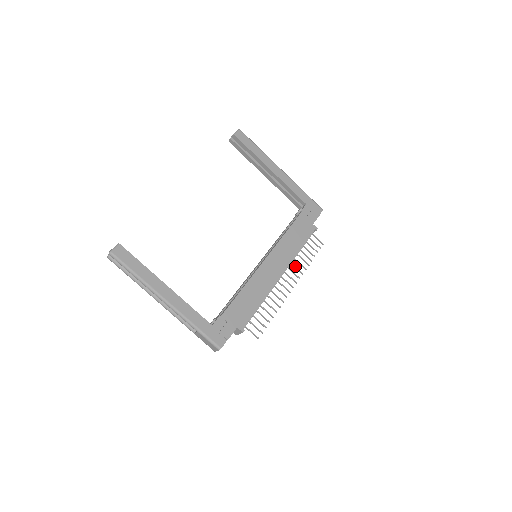
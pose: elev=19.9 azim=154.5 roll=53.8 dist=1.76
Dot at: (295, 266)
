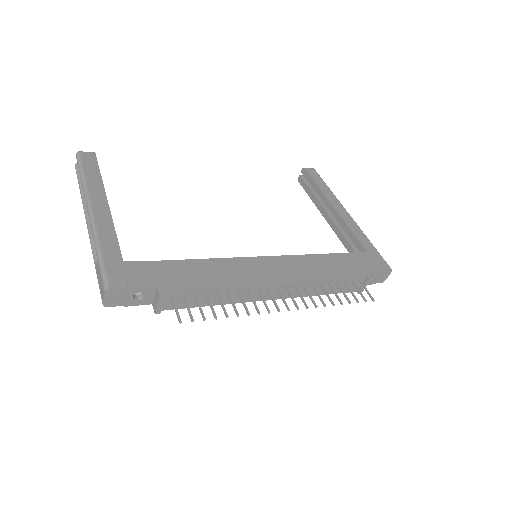
Dot at: occluded
